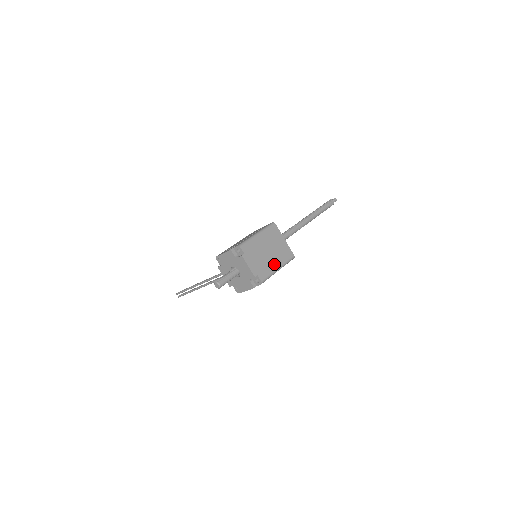
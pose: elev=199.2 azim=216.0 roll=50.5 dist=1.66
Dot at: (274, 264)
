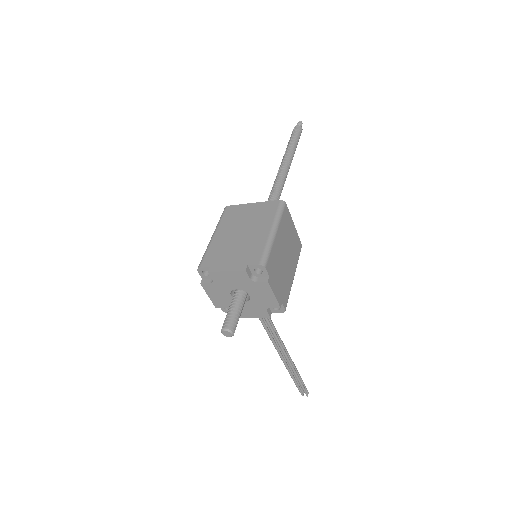
Dot at: (261, 234)
